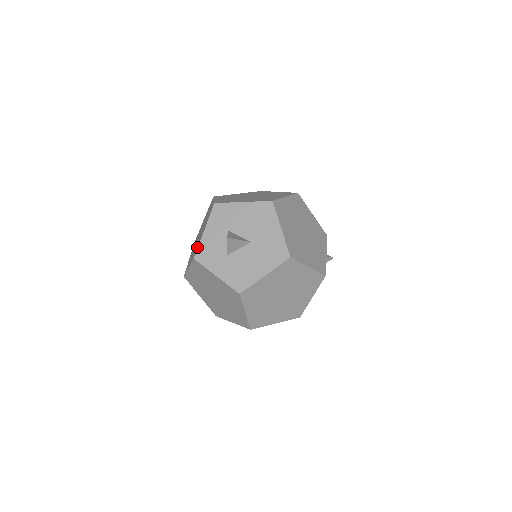
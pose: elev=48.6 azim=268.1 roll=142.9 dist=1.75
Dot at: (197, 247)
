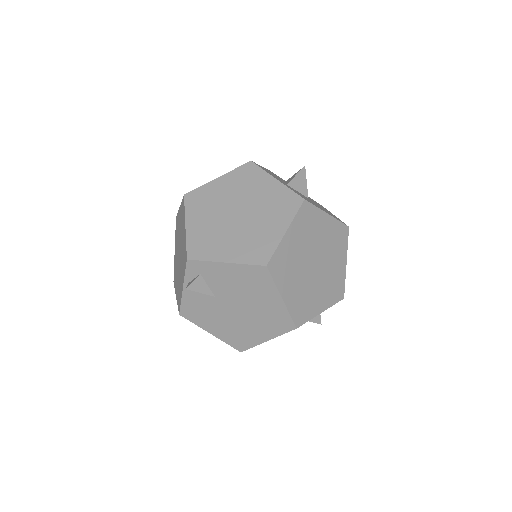
Dot at: occluded
